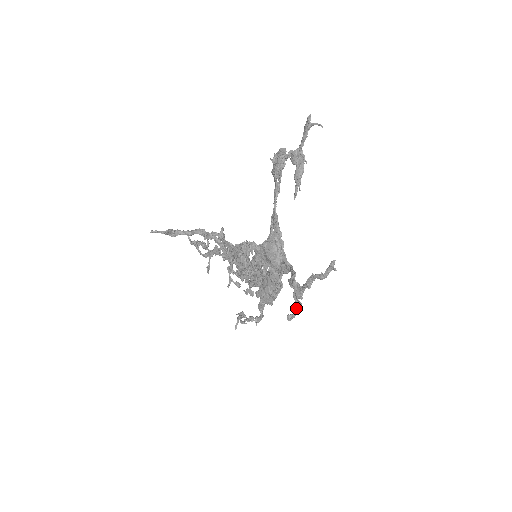
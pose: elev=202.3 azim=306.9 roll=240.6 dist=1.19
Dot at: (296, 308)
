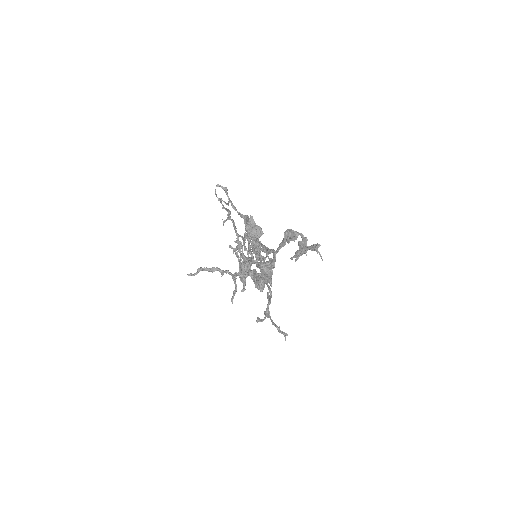
Dot at: occluded
